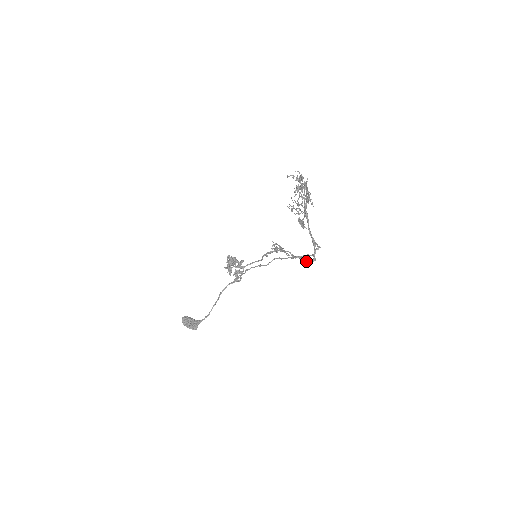
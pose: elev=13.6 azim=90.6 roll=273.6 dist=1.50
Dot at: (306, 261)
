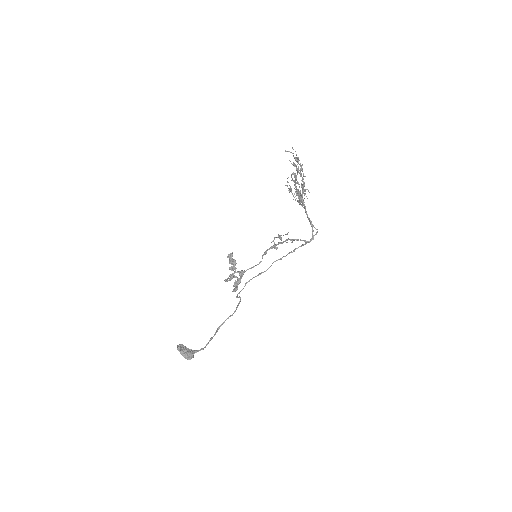
Dot at: (305, 240)
